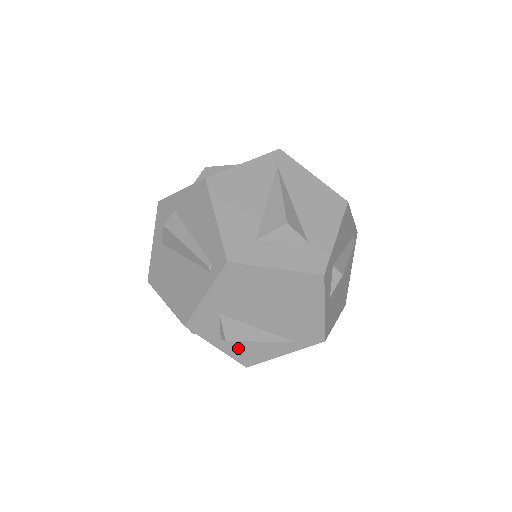
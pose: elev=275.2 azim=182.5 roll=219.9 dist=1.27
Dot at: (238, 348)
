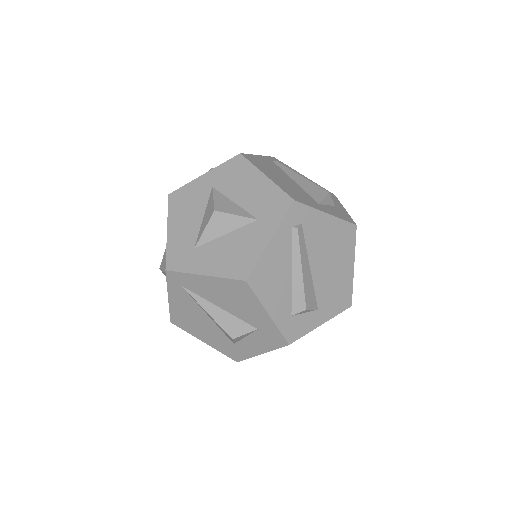
Dot at: occluded
